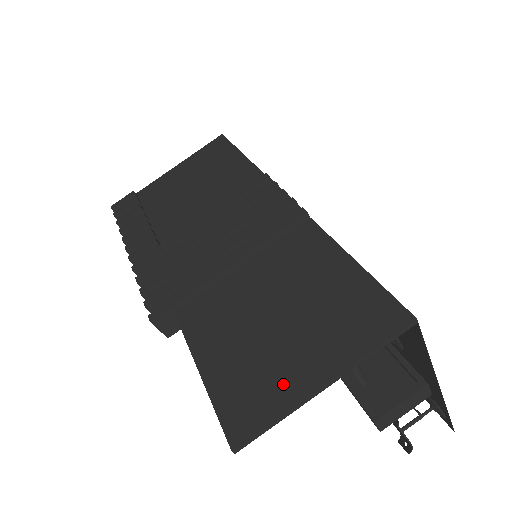
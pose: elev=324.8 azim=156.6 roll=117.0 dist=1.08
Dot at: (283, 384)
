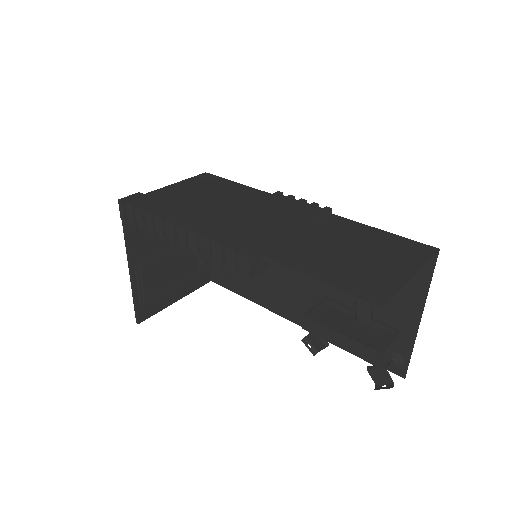
Dot at: (388, 278)
